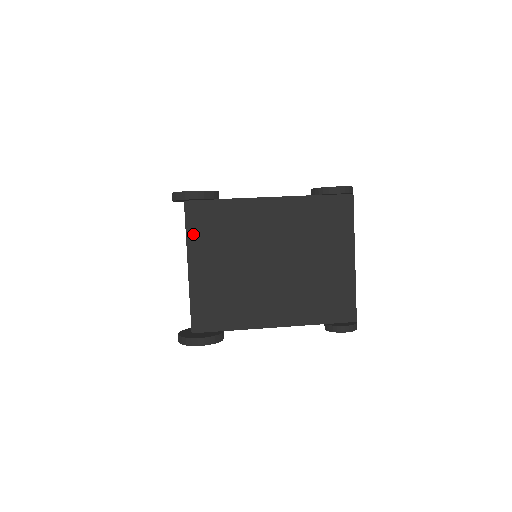
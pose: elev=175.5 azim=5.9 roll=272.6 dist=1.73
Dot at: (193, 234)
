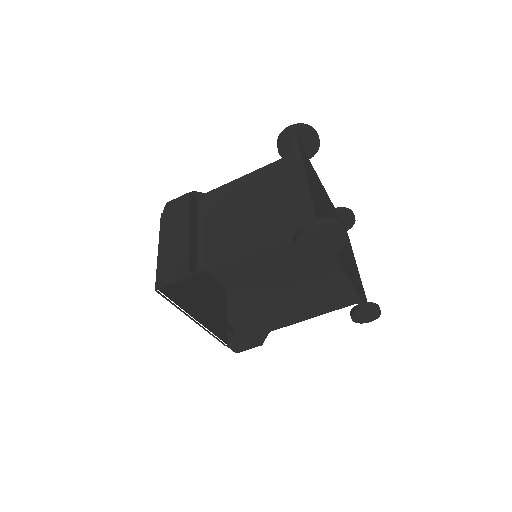
Dot at: (304, 161)
